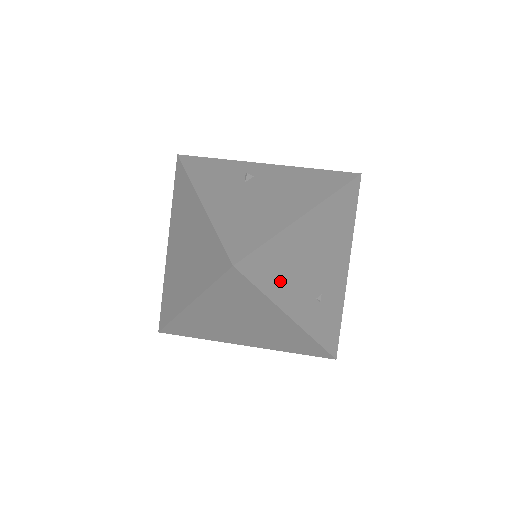
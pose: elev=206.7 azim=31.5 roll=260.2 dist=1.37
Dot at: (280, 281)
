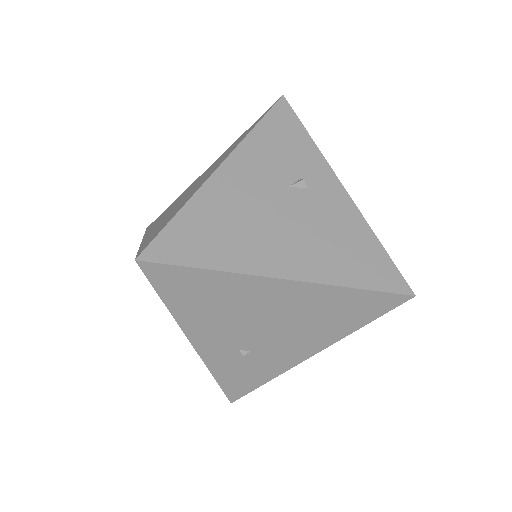
Dot at: (197, 309)
